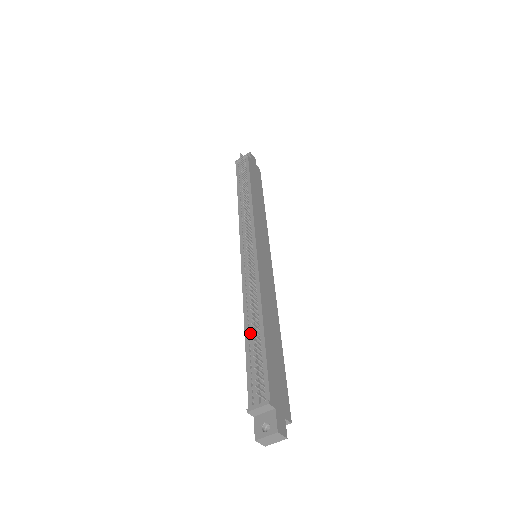
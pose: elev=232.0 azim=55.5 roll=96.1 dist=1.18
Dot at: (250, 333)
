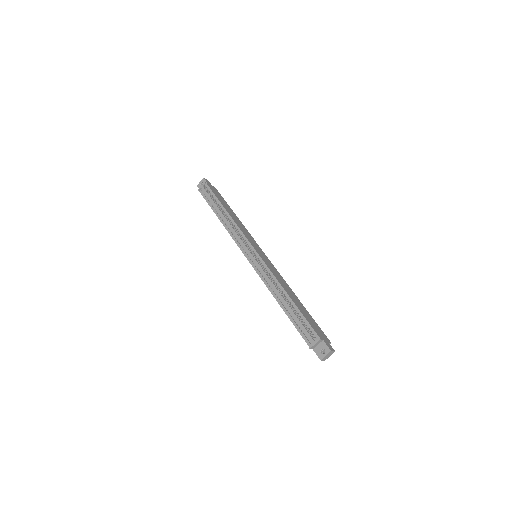
Dot at: (285, 306)
